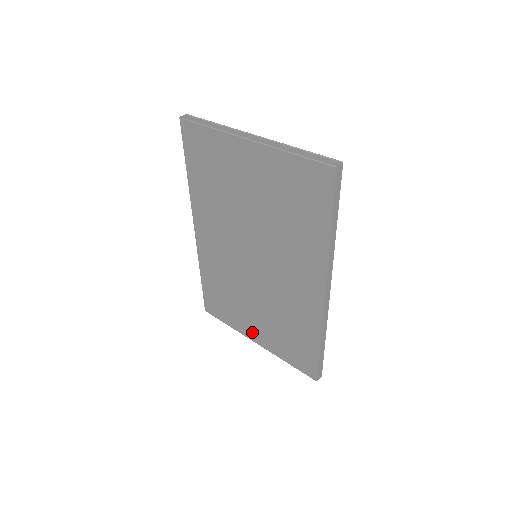
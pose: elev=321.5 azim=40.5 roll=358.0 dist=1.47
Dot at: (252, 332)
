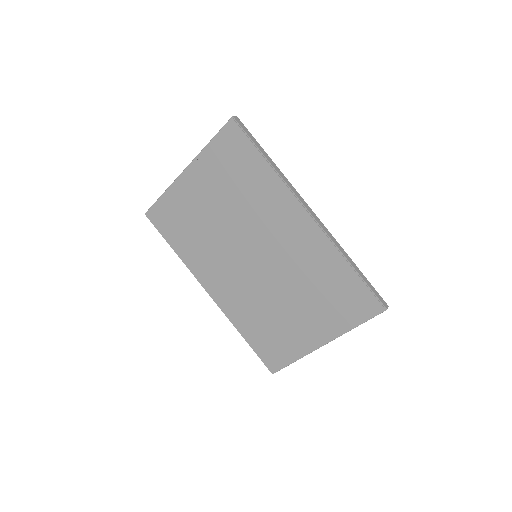
Dot at: (312, 337)
